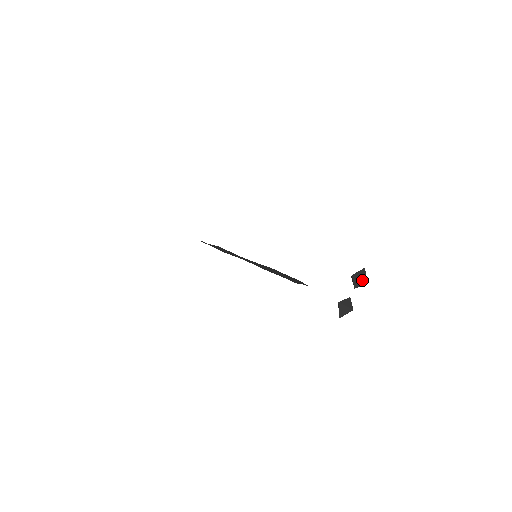
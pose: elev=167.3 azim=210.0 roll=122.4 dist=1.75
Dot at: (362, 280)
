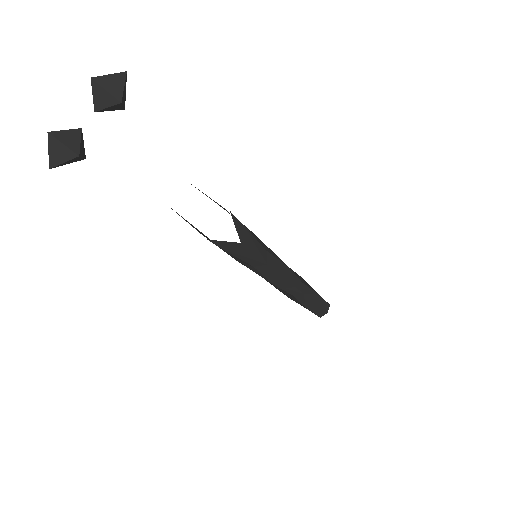
Dot at: (93, 81)
